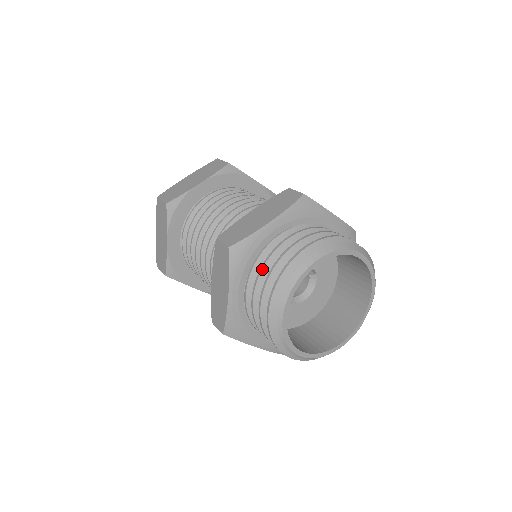
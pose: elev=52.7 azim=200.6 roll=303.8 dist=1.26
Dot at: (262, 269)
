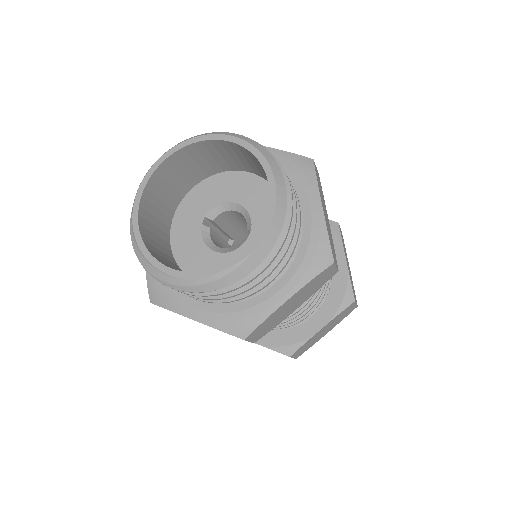
Dot at: occluded
